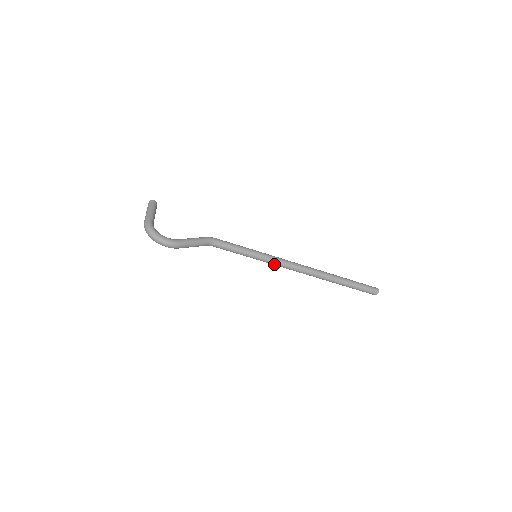
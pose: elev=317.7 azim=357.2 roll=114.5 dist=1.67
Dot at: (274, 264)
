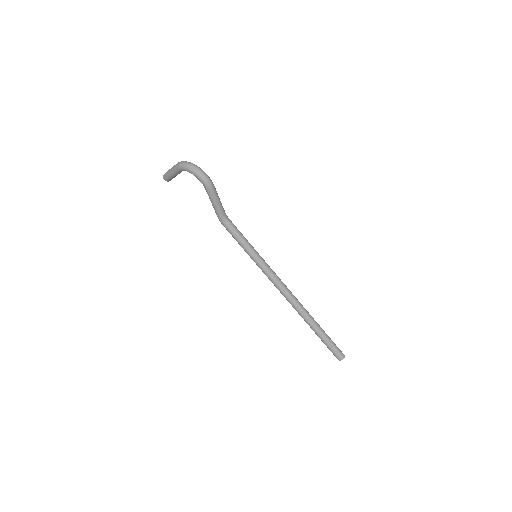
Dot at: (269, 272)
